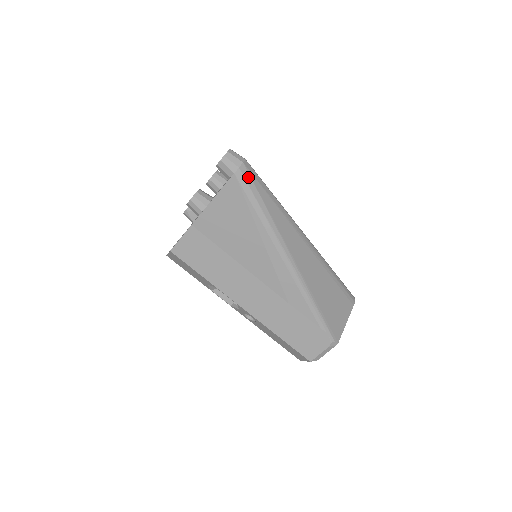
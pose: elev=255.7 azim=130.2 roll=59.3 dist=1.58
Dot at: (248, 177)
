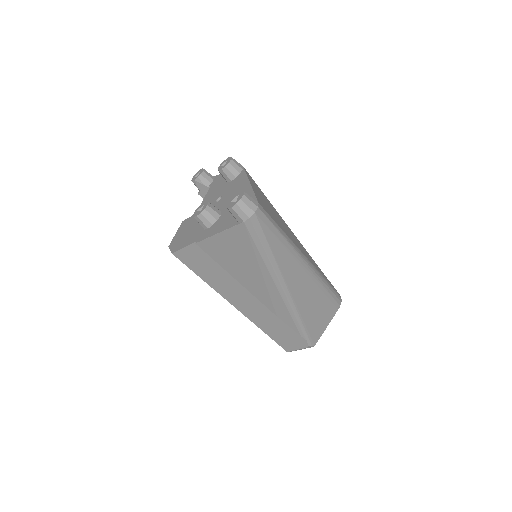
Dot at: (257, 225)
